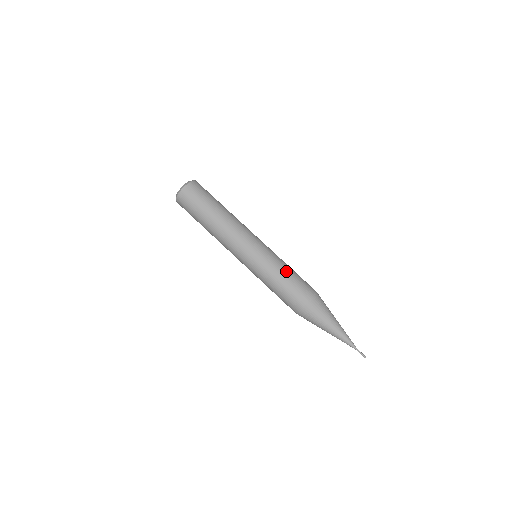
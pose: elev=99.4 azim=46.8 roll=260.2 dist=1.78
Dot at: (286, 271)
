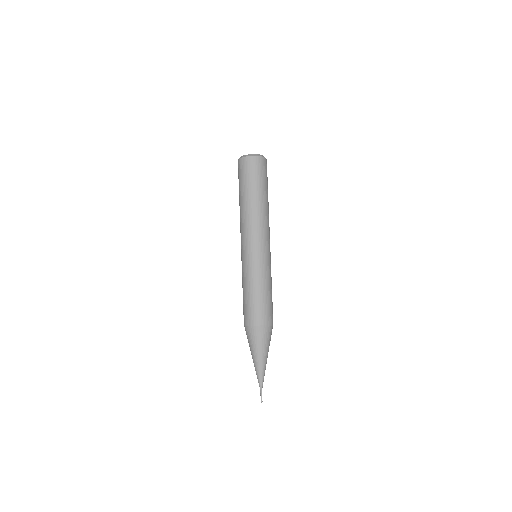
Dot at: occluded
